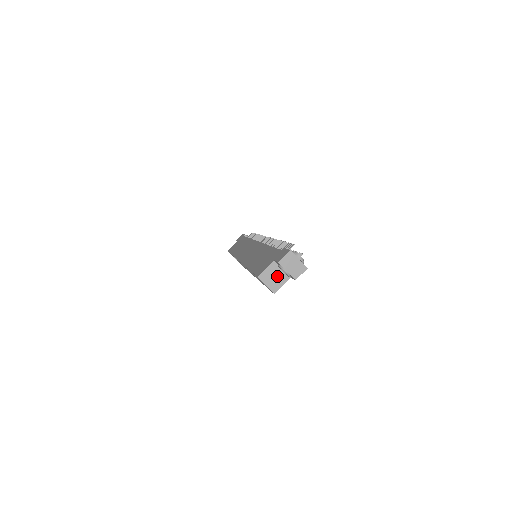
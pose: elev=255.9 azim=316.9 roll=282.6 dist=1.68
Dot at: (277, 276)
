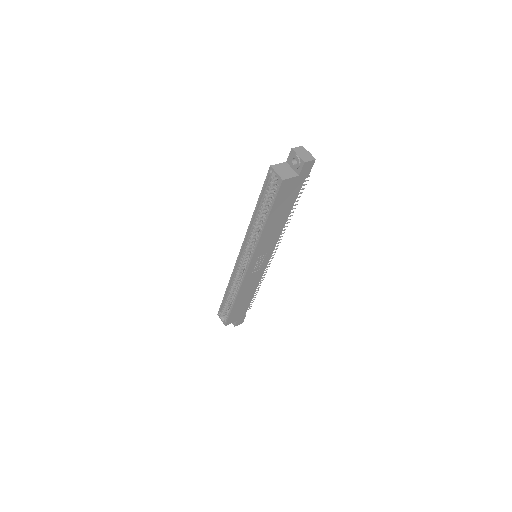
Dot at: (287, 171)
